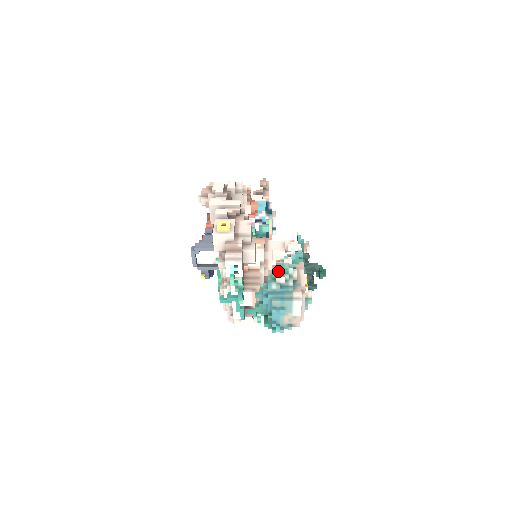
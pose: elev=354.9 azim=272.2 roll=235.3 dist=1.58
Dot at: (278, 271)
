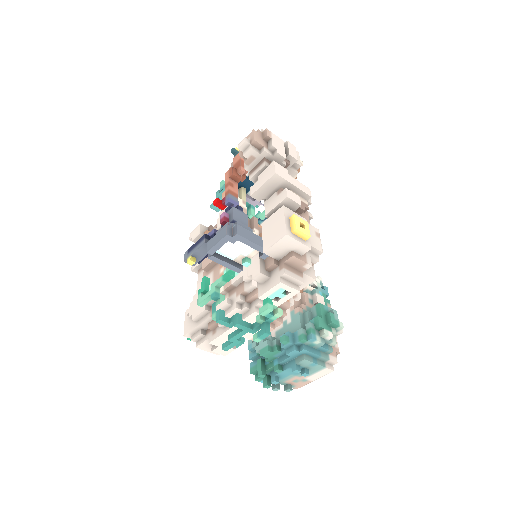
Dot at: (324, 319)
